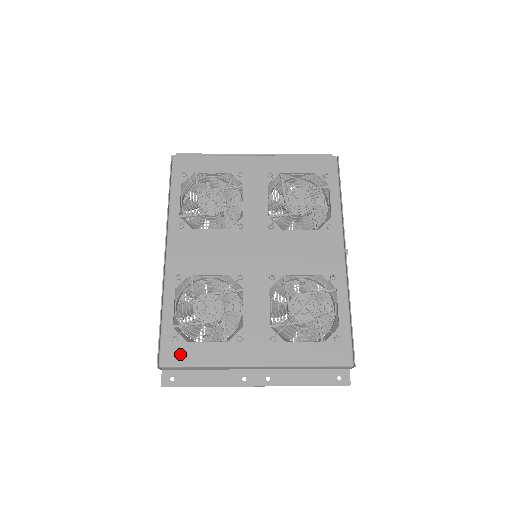
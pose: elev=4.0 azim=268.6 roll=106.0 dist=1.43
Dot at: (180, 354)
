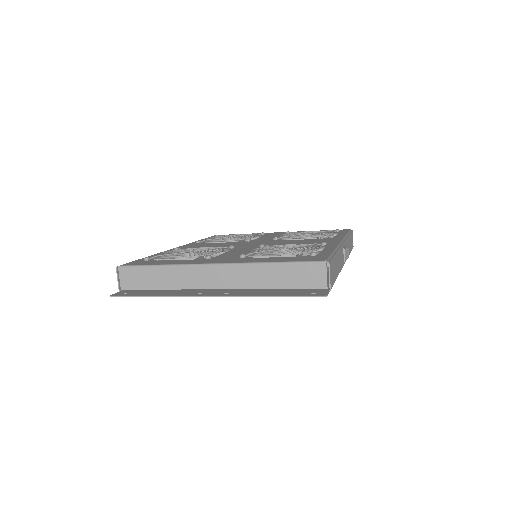
Dot at: (144, 263)
